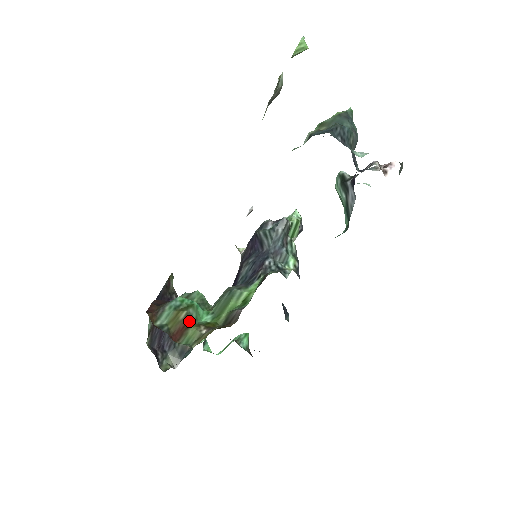
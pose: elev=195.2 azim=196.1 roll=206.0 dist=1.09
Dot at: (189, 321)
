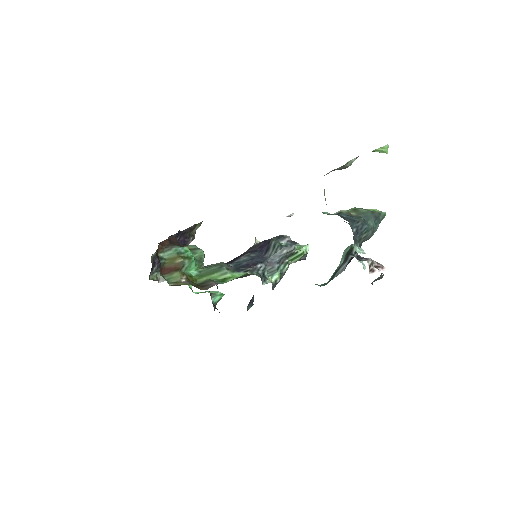
Dot at: (180, 267)
